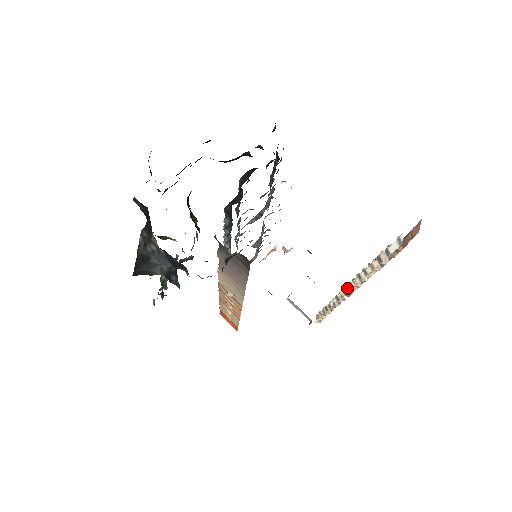
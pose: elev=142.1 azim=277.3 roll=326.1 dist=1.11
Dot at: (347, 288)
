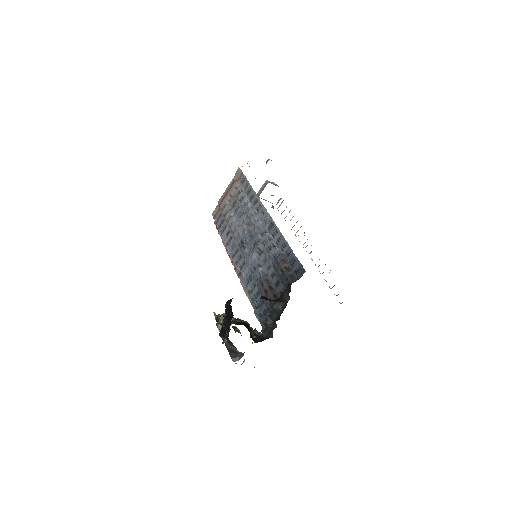
Dot at: occluded
